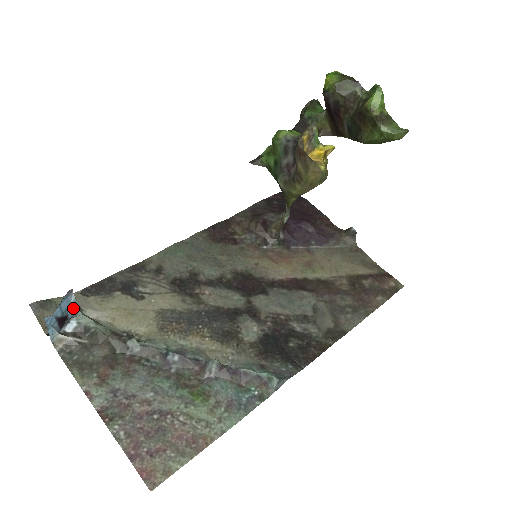
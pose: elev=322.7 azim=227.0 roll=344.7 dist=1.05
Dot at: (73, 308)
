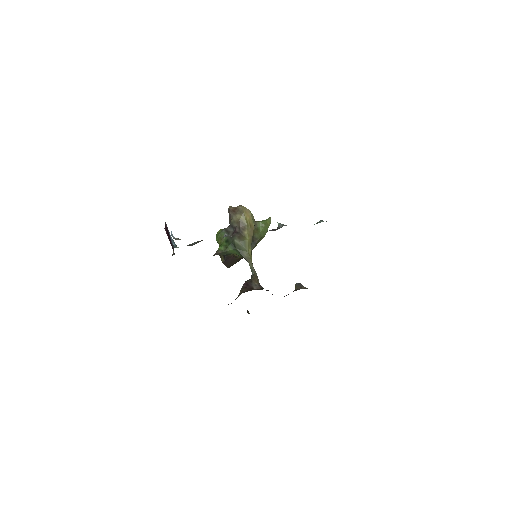
Dot at: occluded
